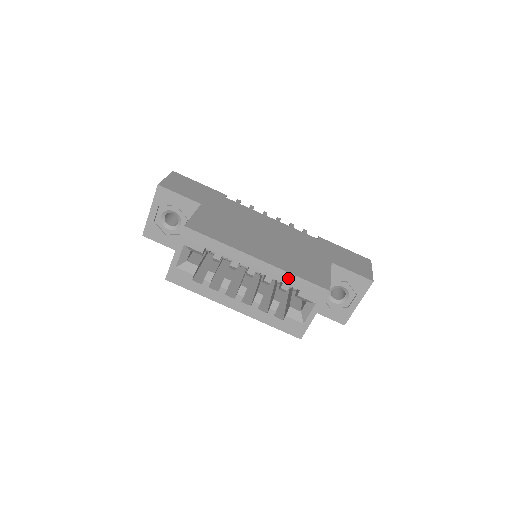
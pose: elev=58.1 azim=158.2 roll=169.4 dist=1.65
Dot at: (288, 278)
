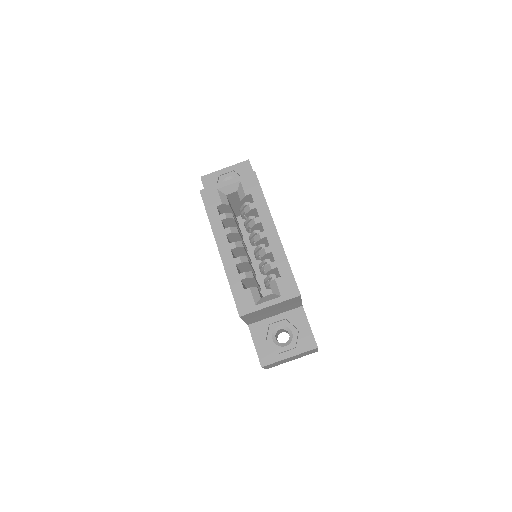
Dot at: (282, 260)
